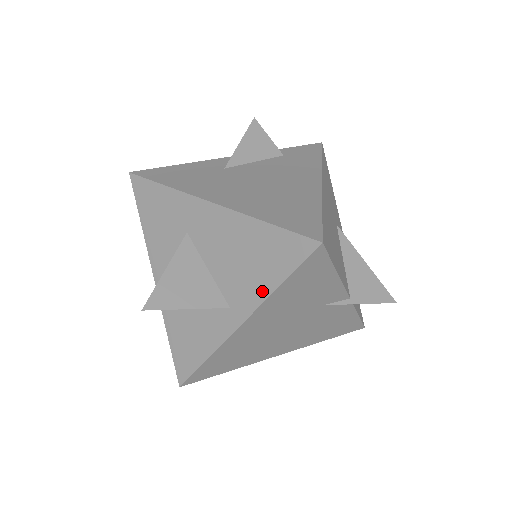
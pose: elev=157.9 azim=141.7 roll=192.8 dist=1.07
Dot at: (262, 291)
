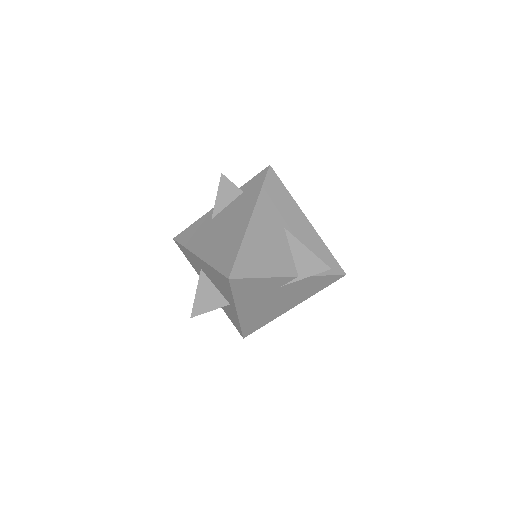
Dot at: (231, 298)
